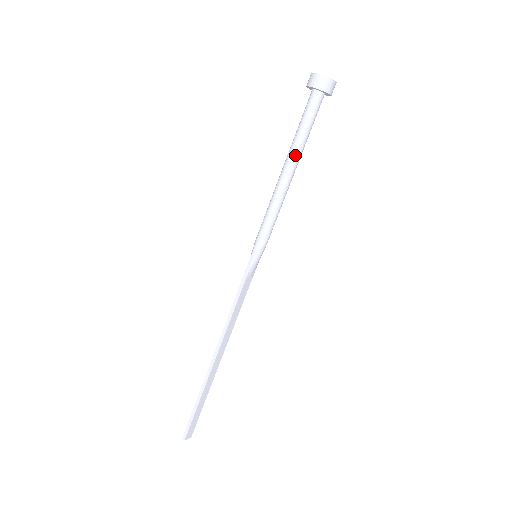
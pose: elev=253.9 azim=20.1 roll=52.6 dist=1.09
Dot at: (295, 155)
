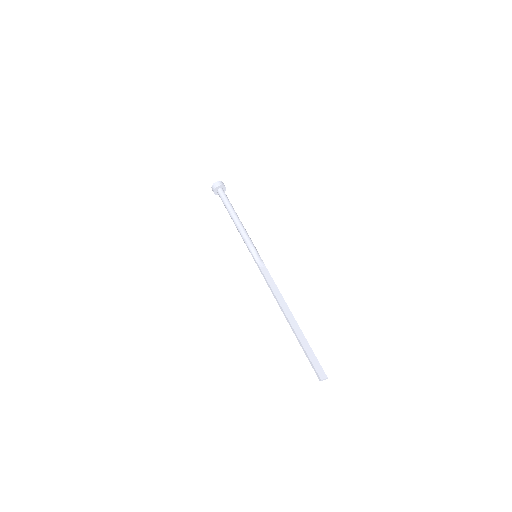
Dot at: (230, 211)
